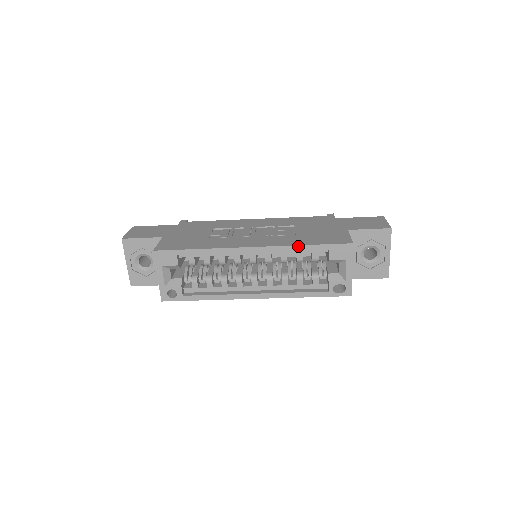
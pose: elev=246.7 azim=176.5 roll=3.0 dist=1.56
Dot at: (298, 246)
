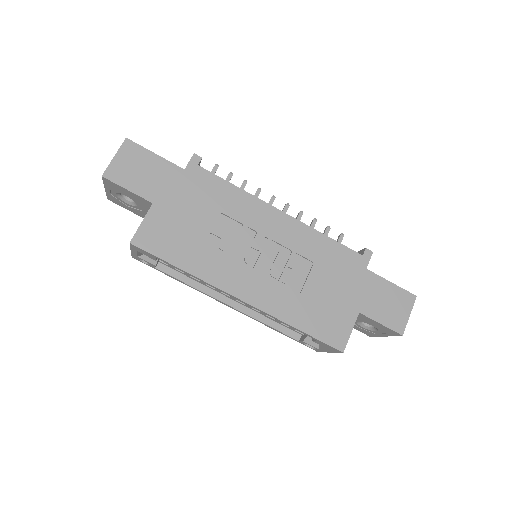
Dot at: (288, 325)
